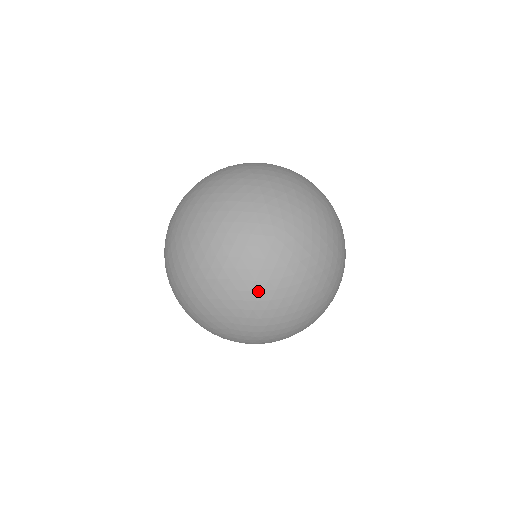
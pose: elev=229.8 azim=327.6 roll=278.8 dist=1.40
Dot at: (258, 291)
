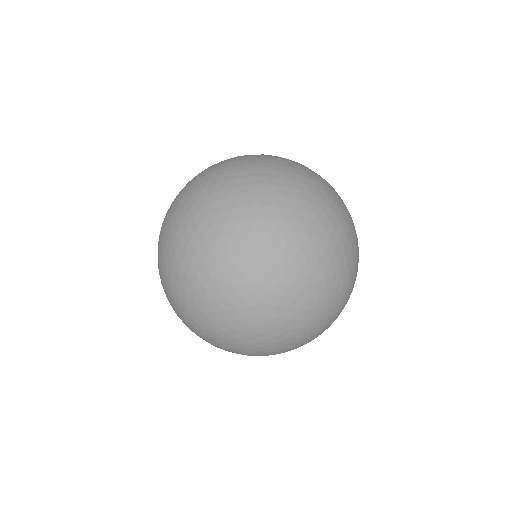
Dot at: occluded
